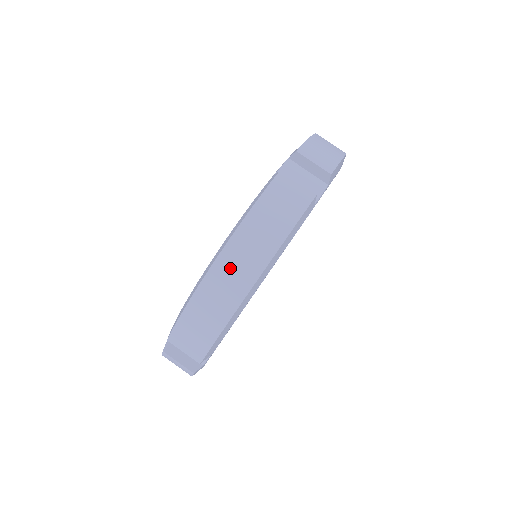
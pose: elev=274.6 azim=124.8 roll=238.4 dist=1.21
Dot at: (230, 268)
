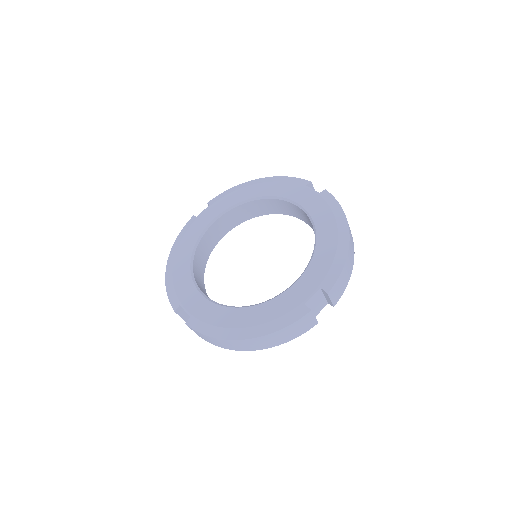
Dot at: (250, 344)
